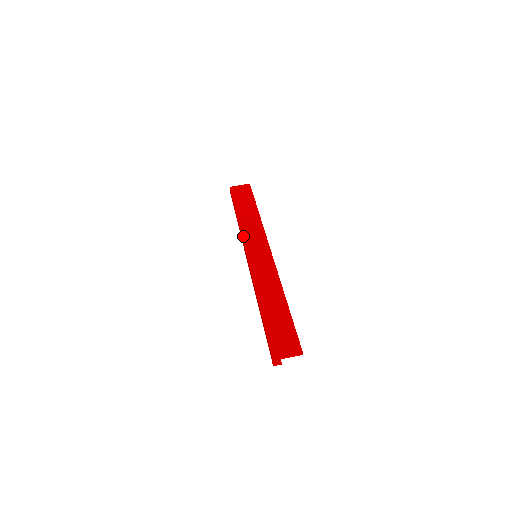
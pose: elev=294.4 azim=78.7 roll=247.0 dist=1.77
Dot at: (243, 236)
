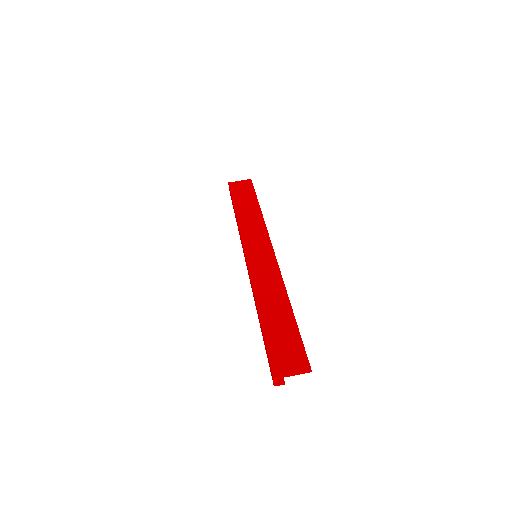
Dot at: (241, 234)
